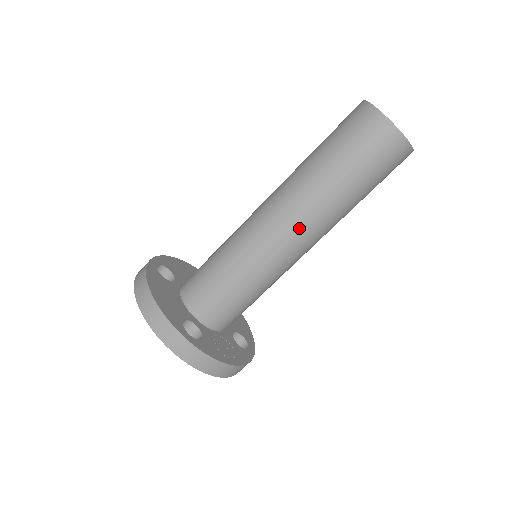
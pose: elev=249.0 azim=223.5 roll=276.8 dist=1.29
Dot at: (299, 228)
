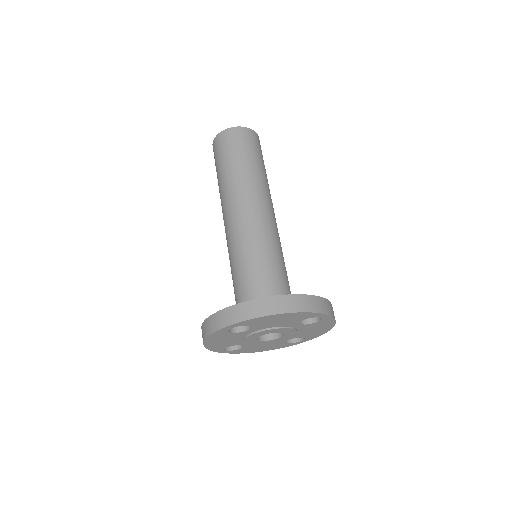
Dot at: (271, 207)
